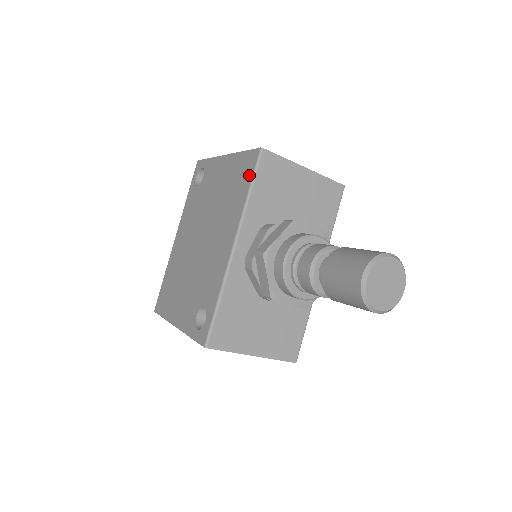
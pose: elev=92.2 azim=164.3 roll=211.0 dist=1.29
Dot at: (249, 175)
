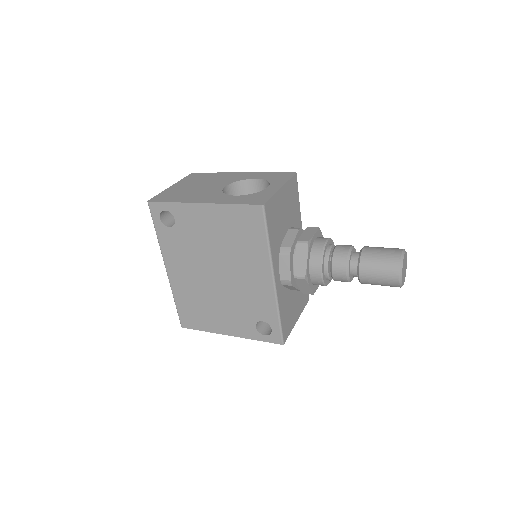
Dot at: (260, 227)
